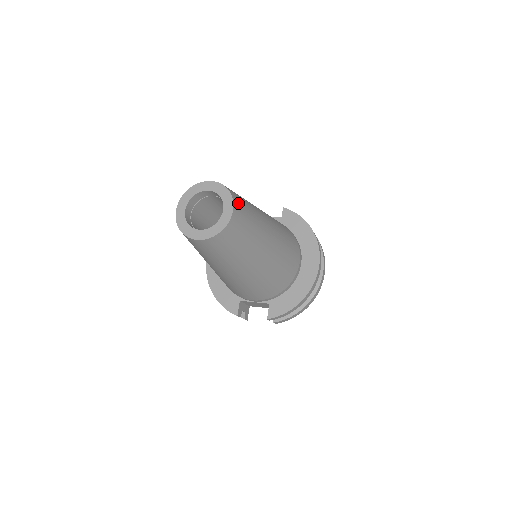
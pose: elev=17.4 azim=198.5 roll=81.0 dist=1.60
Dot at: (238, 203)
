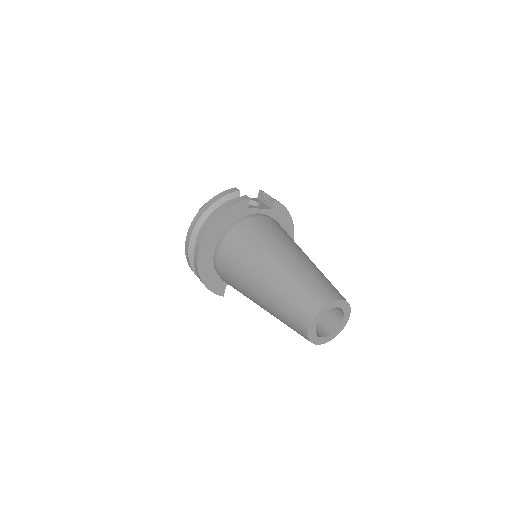
Dot at: occluded
